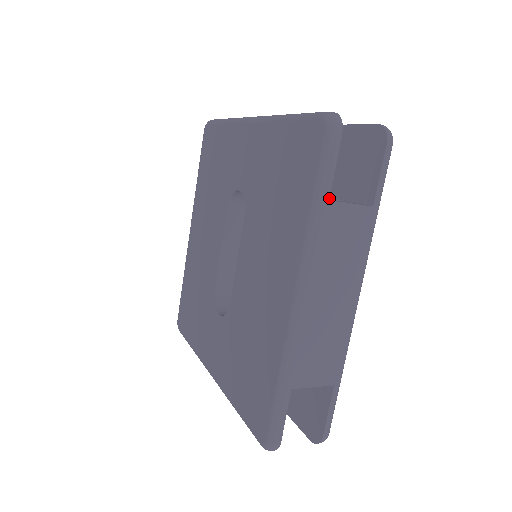
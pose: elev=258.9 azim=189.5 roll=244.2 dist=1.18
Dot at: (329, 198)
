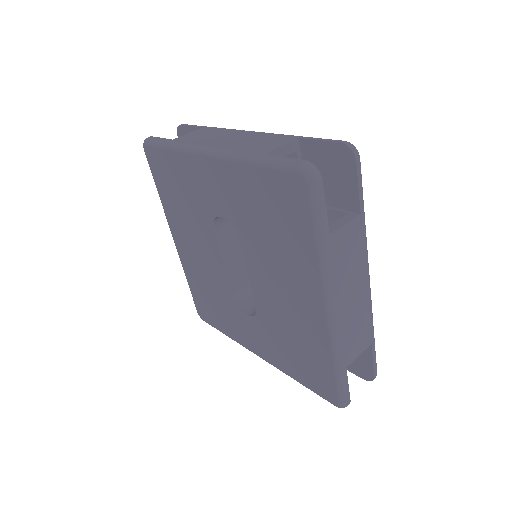
Dot at: occluded
